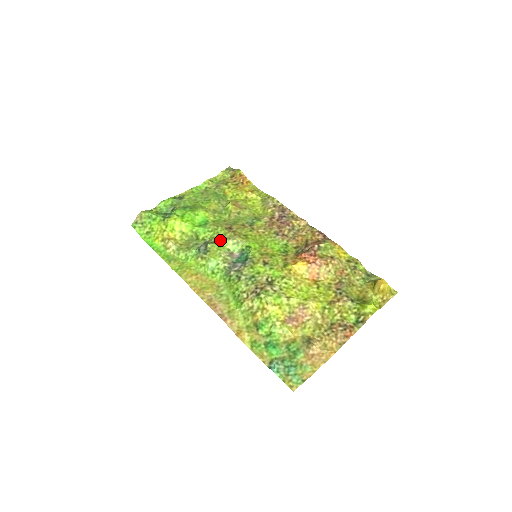
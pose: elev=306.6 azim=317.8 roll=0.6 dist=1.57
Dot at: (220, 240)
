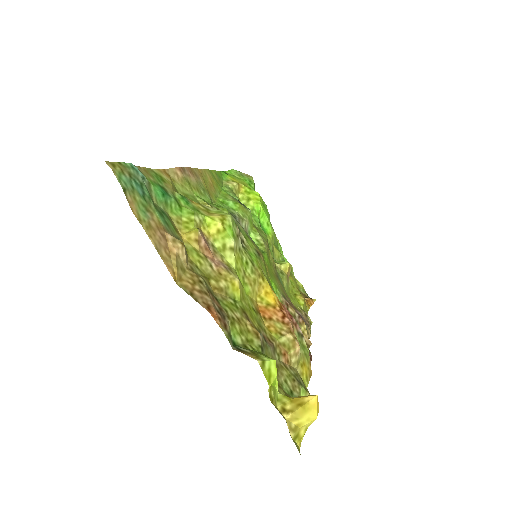
Dot at: (256, 229)
